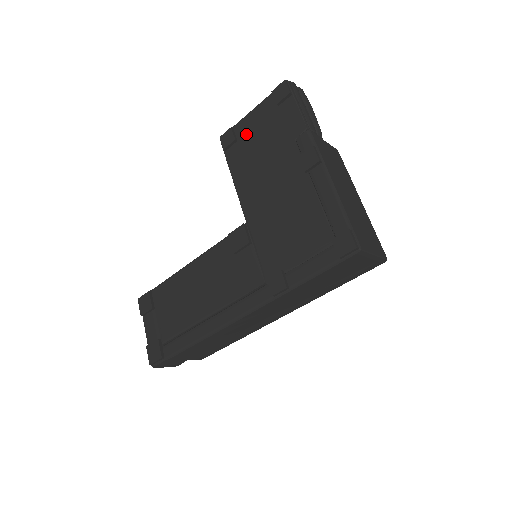
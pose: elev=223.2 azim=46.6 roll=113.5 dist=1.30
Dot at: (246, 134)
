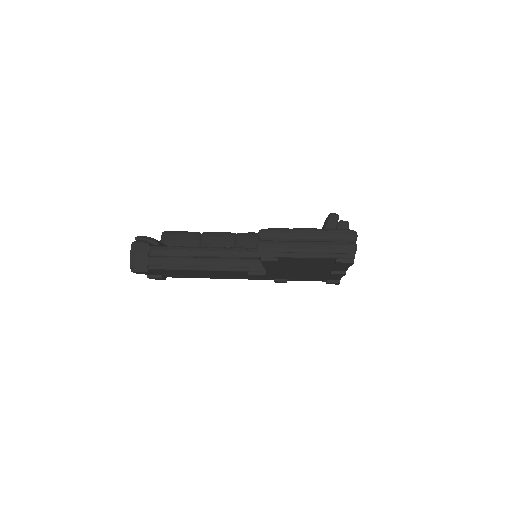
Dot at: (291, 261)
